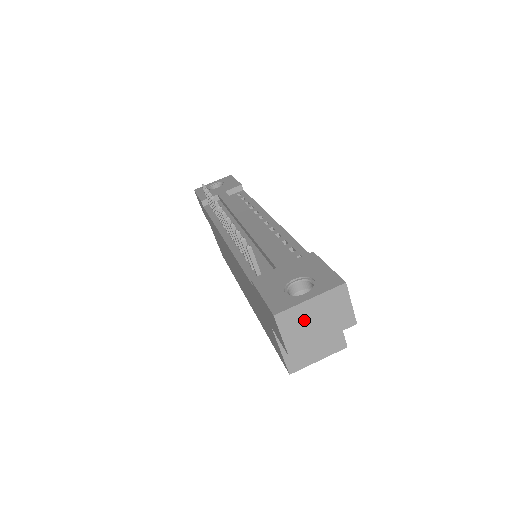
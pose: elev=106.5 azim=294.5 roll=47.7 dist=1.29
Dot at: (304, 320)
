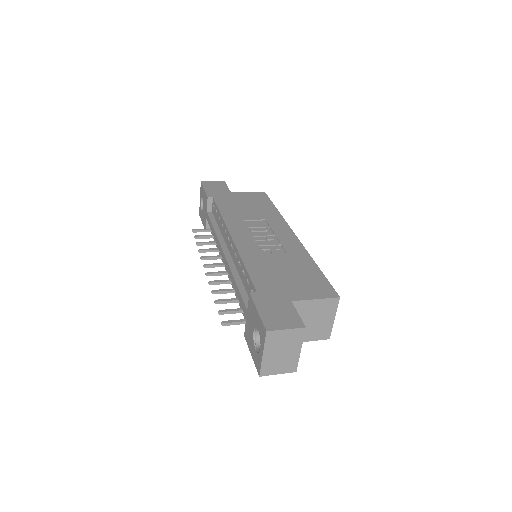
Dot at: (276, 360)
